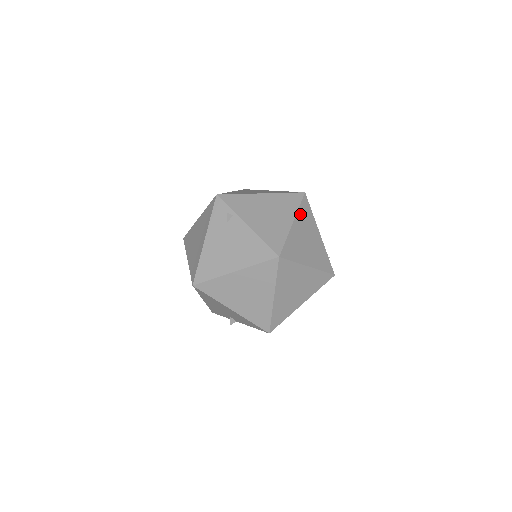
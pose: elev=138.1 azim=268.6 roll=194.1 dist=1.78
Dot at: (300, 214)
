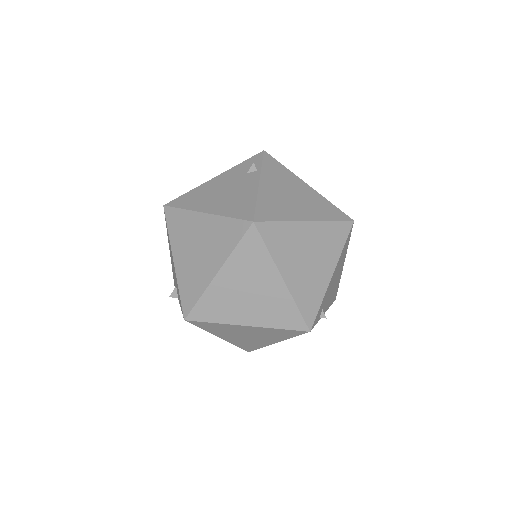
Dot at: (326, 227)
